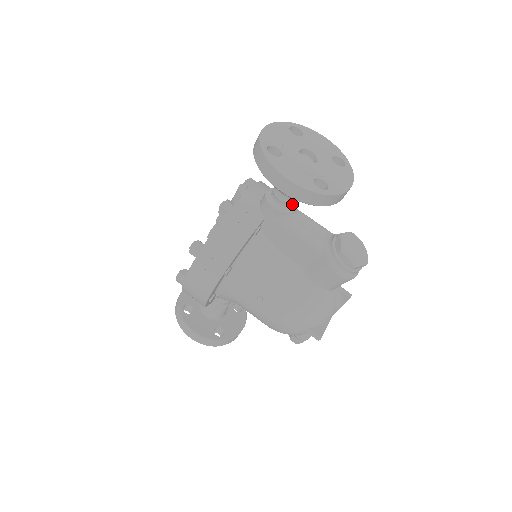
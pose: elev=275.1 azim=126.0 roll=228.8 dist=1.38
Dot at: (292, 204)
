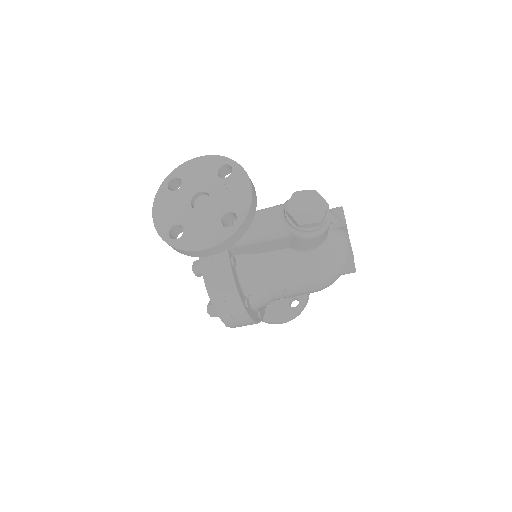
Dot at: (233, 223)
